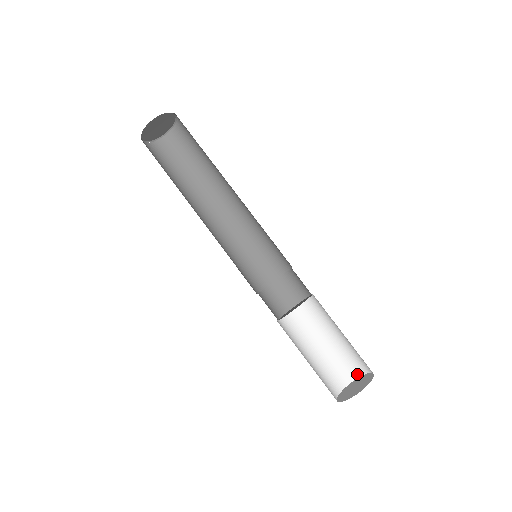
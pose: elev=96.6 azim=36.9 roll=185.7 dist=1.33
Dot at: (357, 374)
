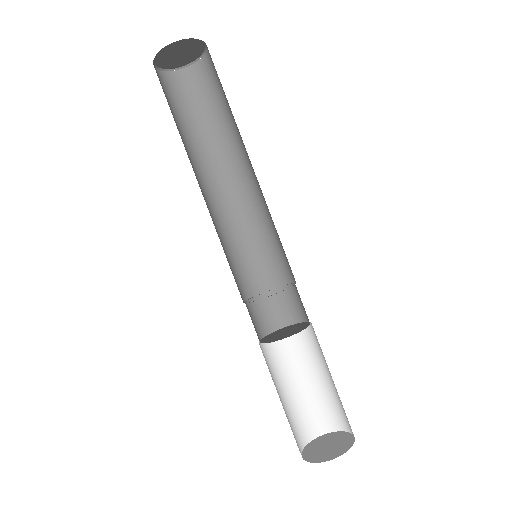
Dot at: (316, 433)
